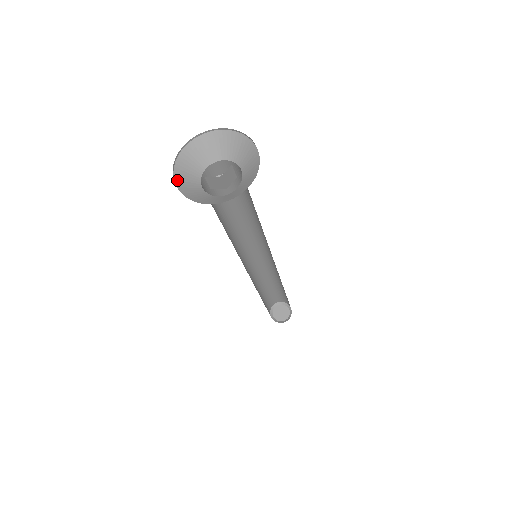
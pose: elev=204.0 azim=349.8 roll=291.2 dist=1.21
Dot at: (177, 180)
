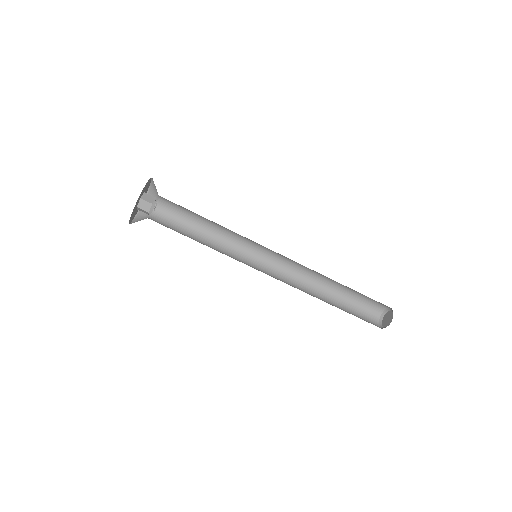
Dot at: (138, 215)
